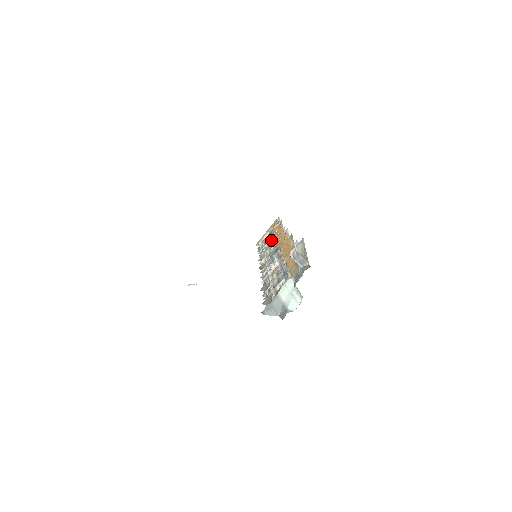
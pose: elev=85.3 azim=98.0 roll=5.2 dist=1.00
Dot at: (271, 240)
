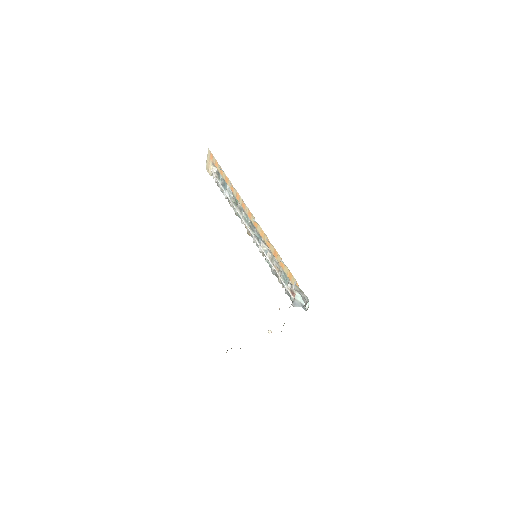
Dot at: (230, 192)
